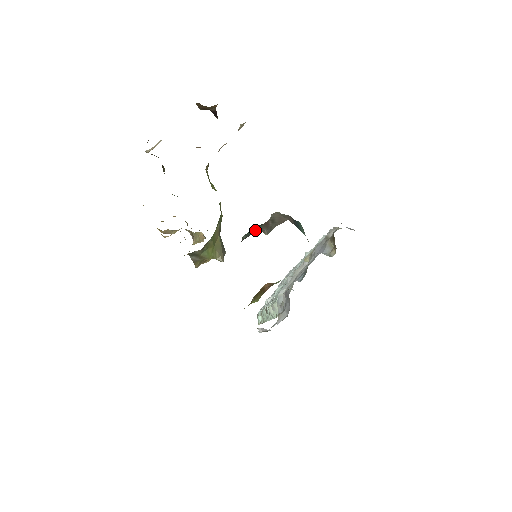
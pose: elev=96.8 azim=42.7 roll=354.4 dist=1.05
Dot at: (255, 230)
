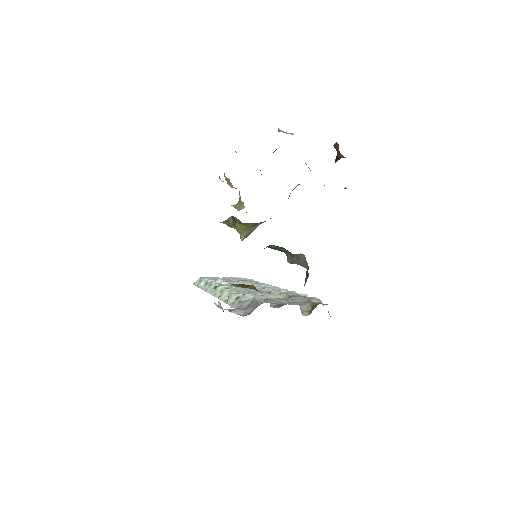
Dot at: (283, 251)
